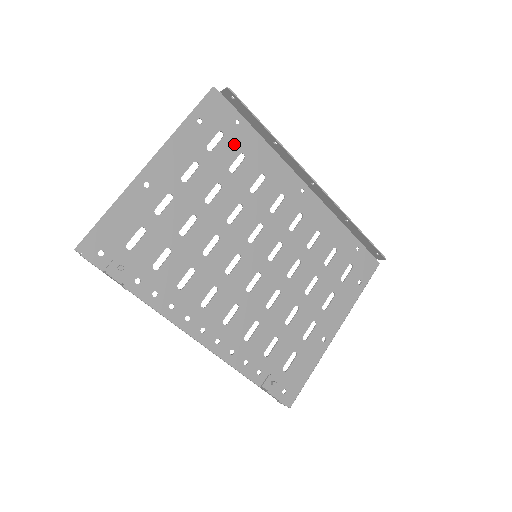
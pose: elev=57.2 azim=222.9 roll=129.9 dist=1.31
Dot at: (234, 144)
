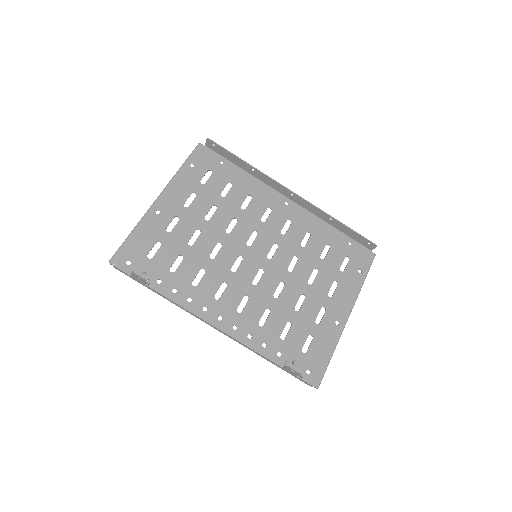
Dot at: (222, 177)
